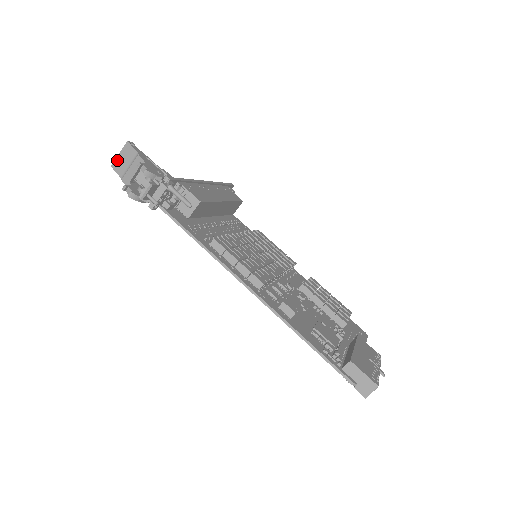
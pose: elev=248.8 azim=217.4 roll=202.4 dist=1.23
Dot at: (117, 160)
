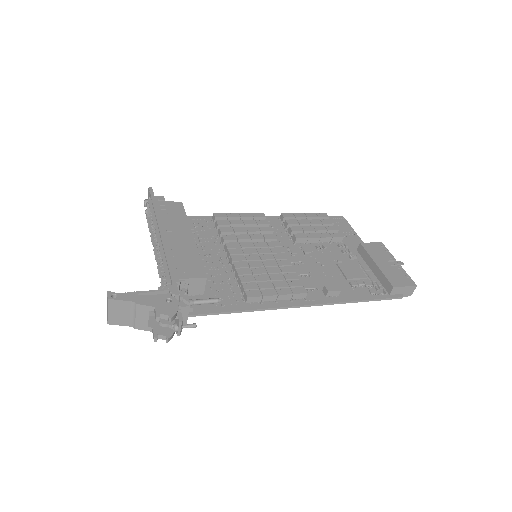
Dot at: (111, 317)
